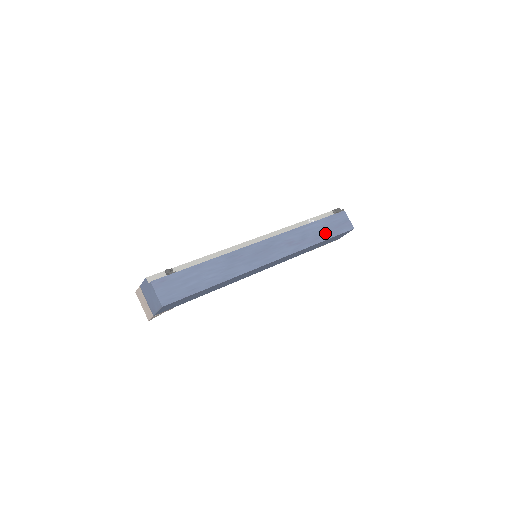
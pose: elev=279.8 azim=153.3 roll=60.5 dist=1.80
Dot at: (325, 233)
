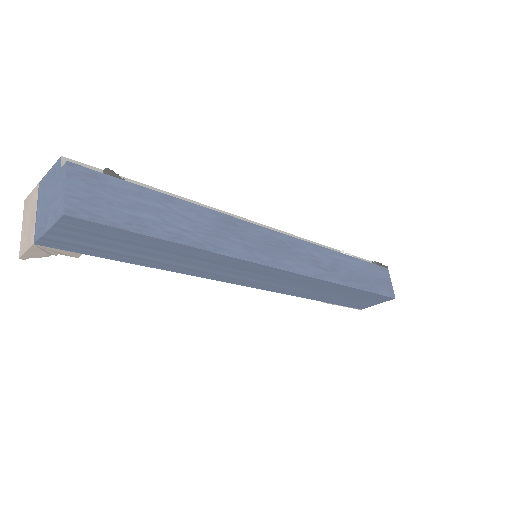
Dot at: (361, 280)
